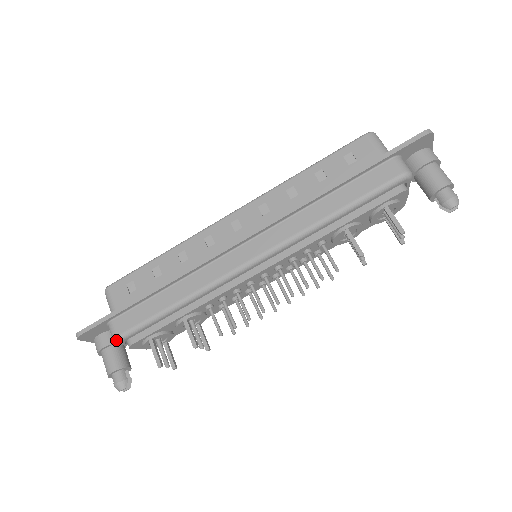
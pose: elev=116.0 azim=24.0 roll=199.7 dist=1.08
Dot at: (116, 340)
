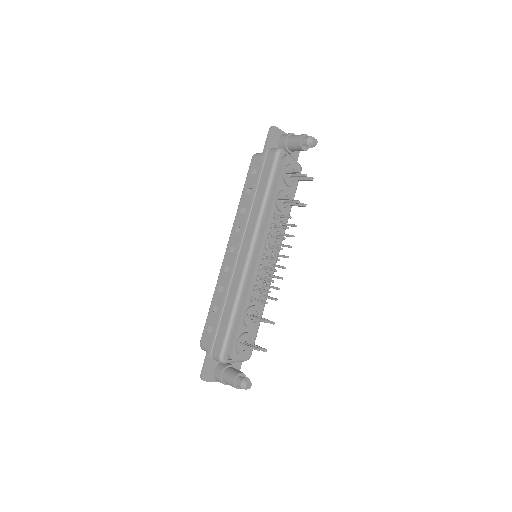
Dot at: (220, 359)
